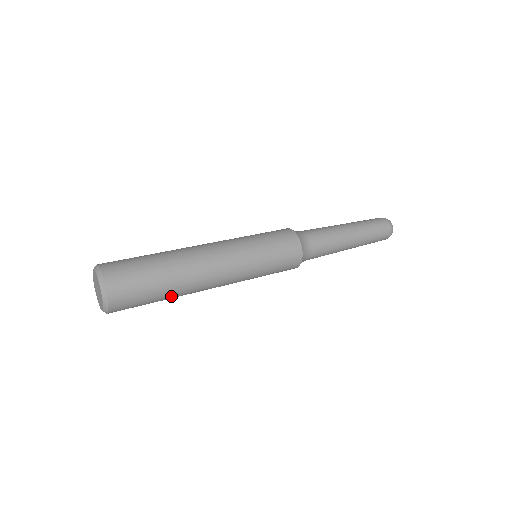
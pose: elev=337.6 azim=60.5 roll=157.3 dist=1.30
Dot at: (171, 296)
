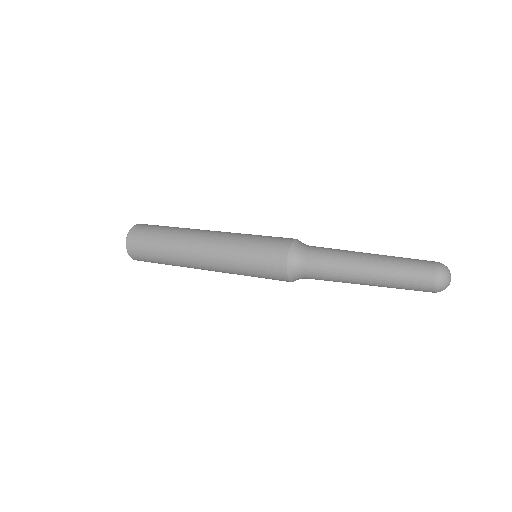
Dot at: (167, 254)
